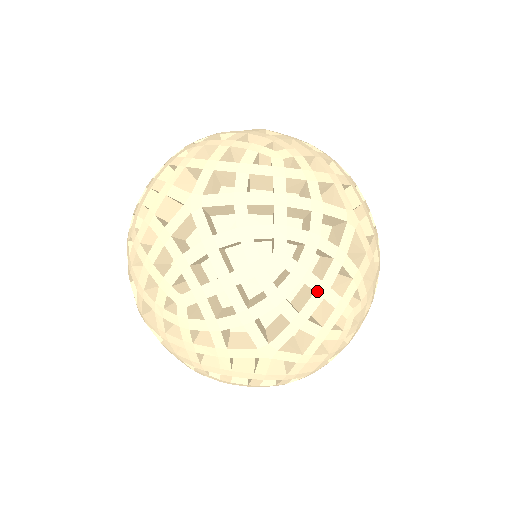
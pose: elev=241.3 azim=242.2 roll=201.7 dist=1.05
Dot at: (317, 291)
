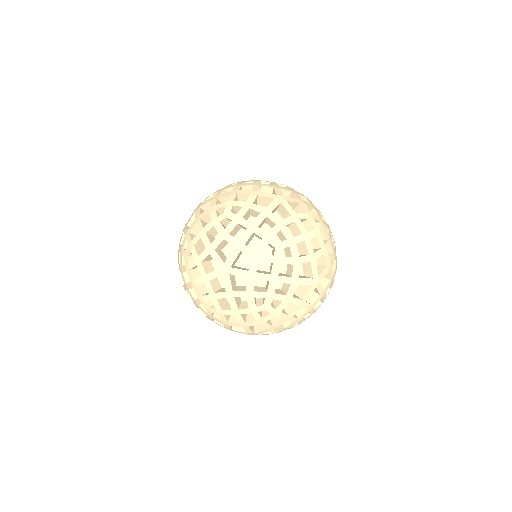
Dot at: (305, 240)
